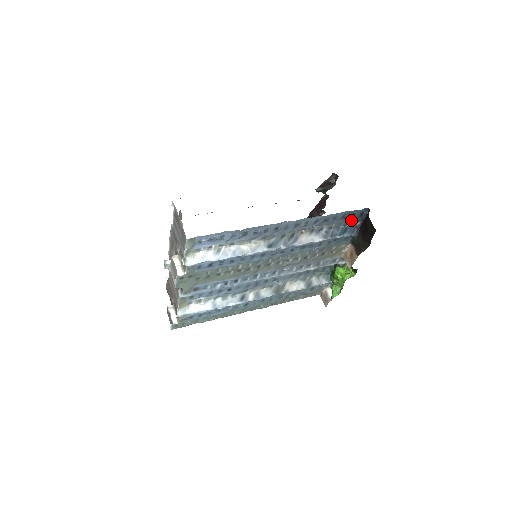
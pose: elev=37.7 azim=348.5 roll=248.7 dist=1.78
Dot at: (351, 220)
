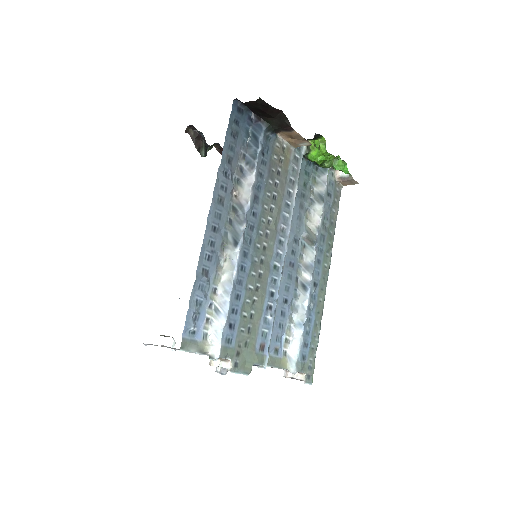
Dot at: (244, 126)
